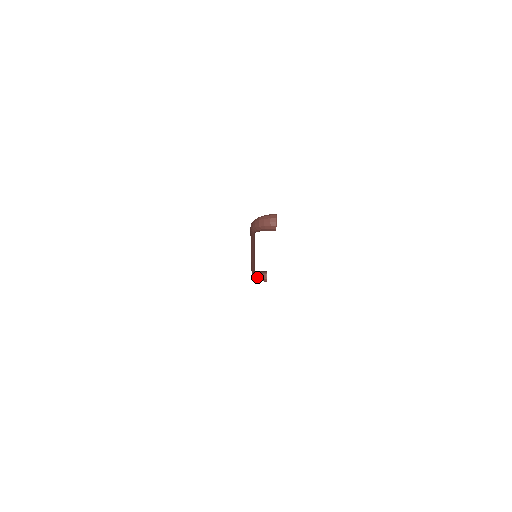
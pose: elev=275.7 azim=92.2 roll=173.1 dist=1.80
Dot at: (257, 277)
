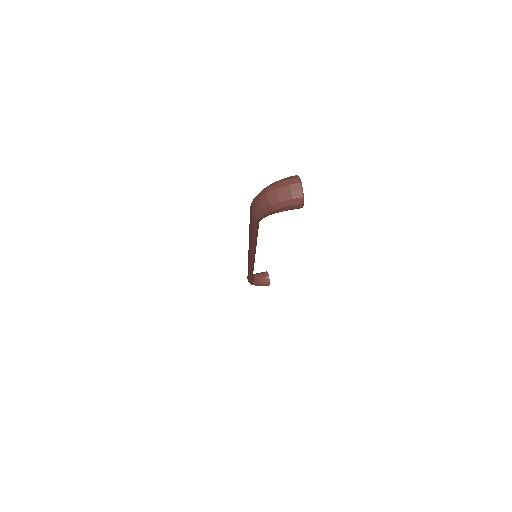
Dot at: (256, 282)
